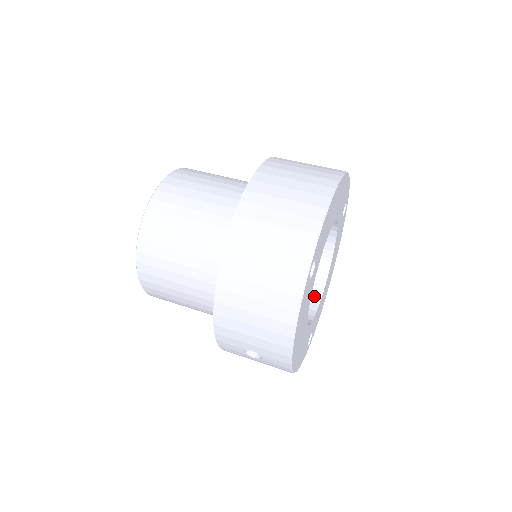
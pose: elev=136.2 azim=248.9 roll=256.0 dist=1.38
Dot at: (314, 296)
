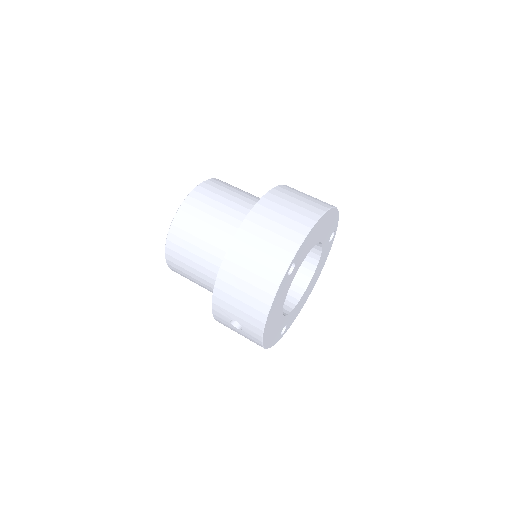
Dot at: (294, 298)
